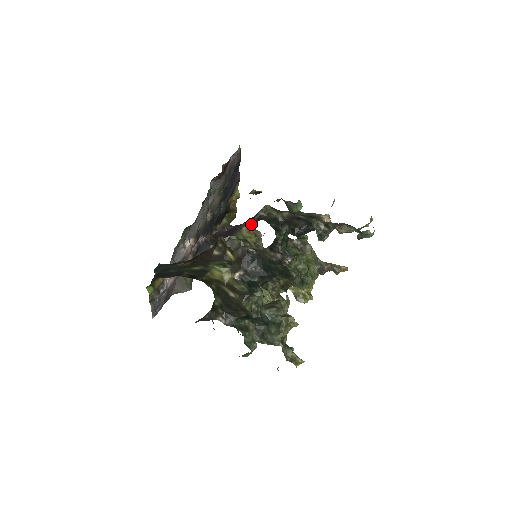
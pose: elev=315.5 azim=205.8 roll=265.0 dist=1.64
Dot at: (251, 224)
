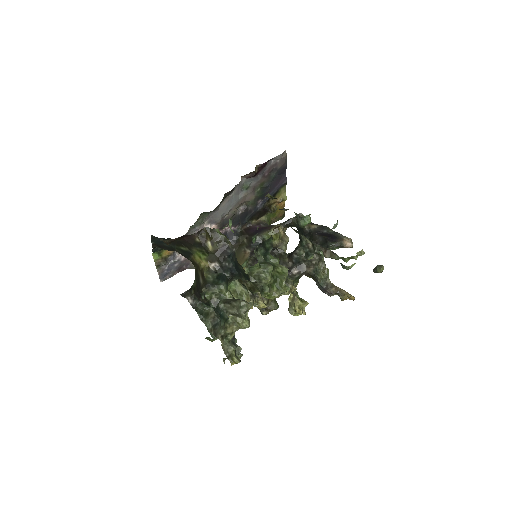
Dot at: (281, 227)
